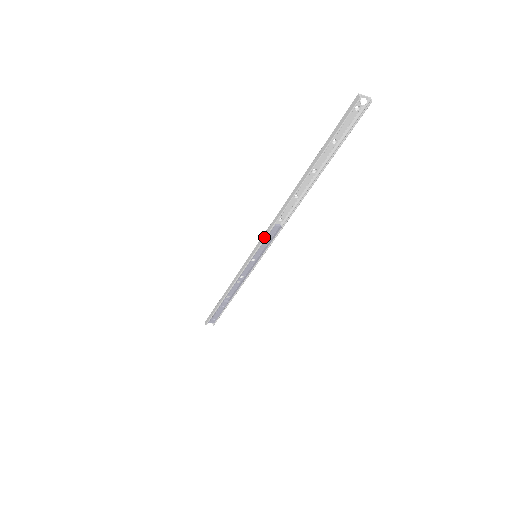
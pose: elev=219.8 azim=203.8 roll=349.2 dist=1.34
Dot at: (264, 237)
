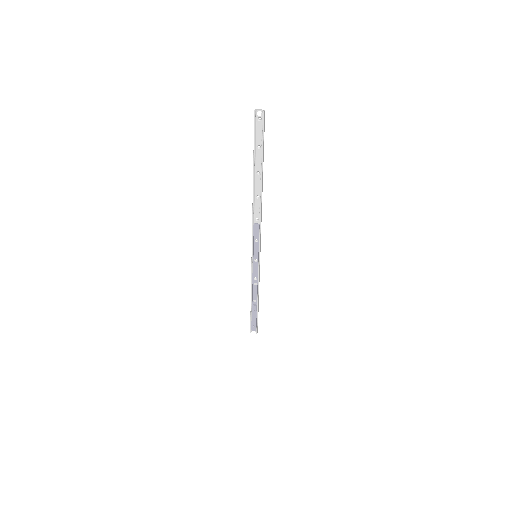
Dot at: (252, 236)
